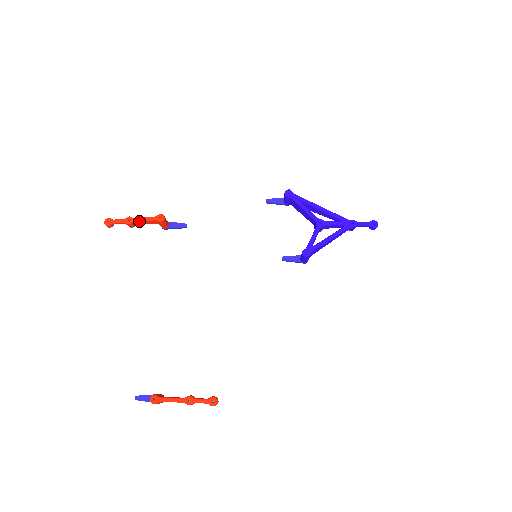
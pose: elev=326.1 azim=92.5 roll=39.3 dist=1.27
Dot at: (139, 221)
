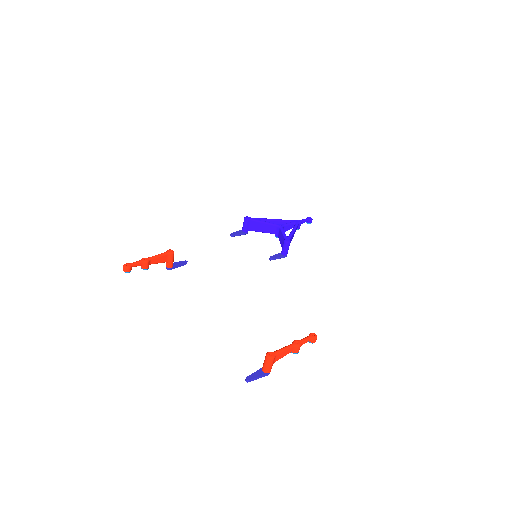
Dot at: (154, 258)
